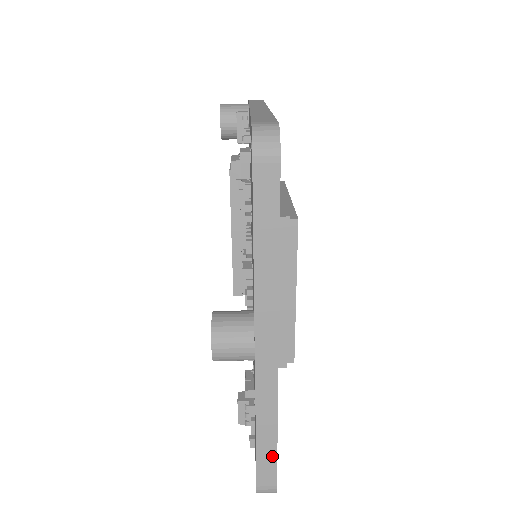
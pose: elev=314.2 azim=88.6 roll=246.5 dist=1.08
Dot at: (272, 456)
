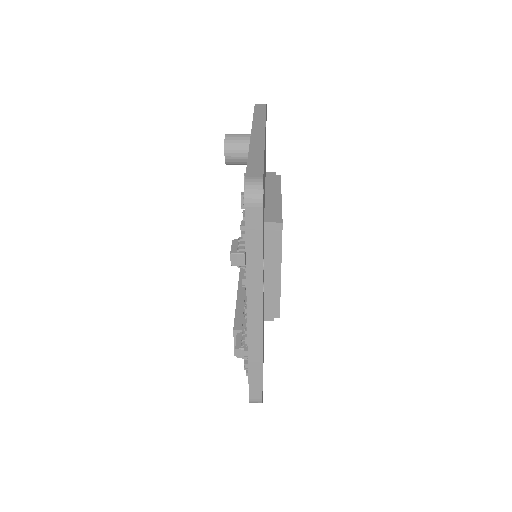
Dot at: (260, 164)
